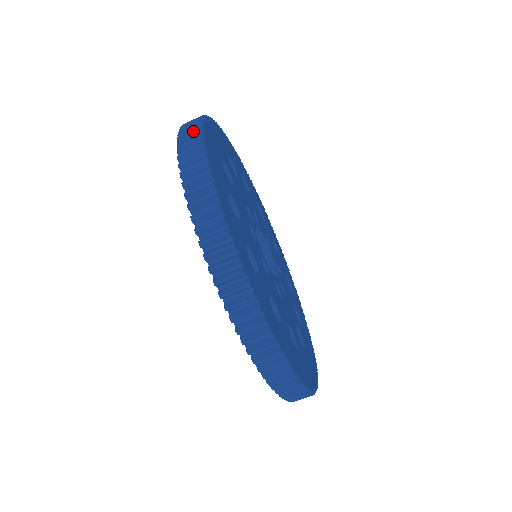
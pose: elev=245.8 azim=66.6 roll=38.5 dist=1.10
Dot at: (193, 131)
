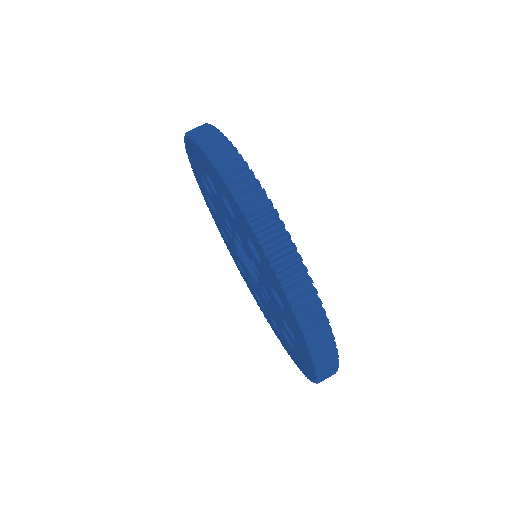
Dot at: (208, 130)
